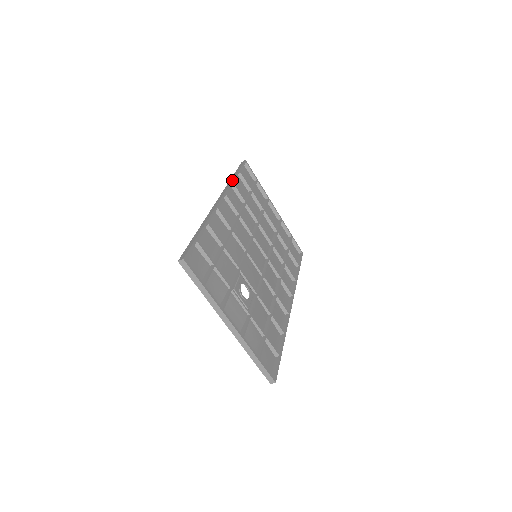
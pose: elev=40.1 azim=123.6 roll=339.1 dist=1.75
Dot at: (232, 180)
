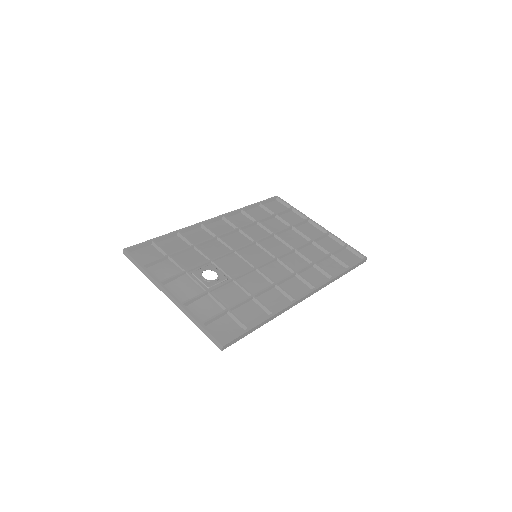
Dot at: (241, 208)
